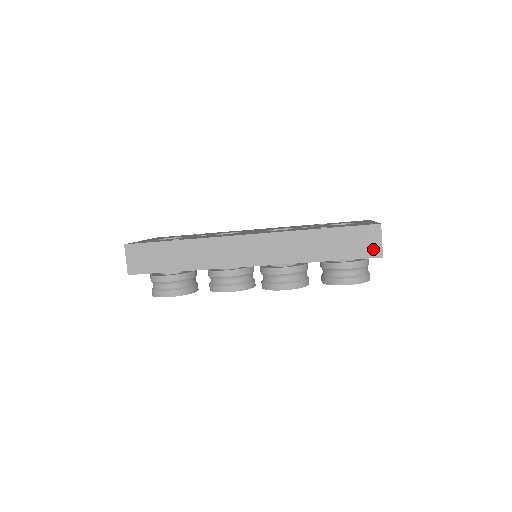
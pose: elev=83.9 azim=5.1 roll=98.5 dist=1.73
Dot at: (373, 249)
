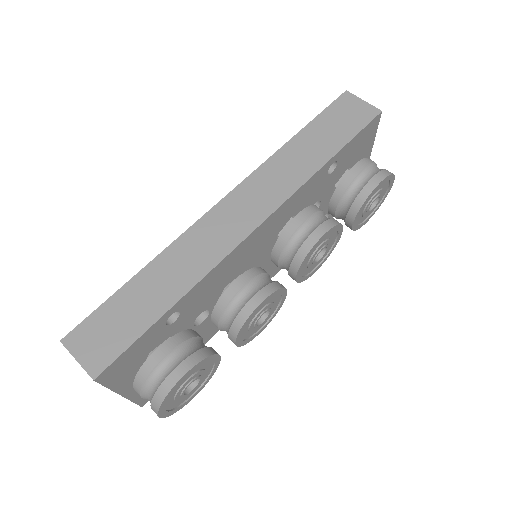
Dot at: (365, 112)
